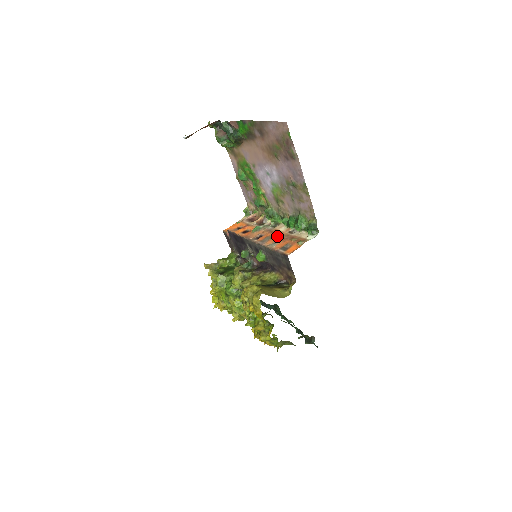
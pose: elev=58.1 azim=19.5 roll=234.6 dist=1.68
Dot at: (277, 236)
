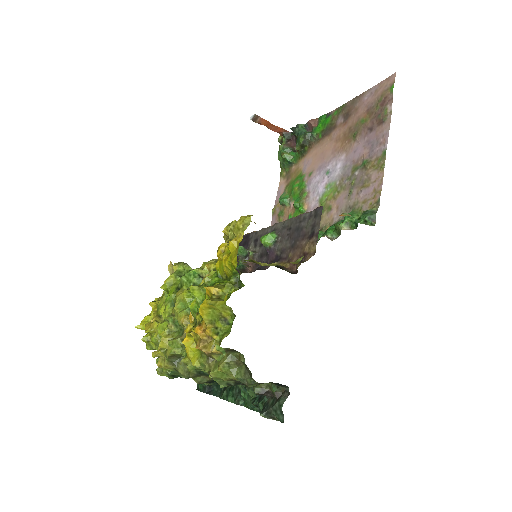
Dot at: occluded
